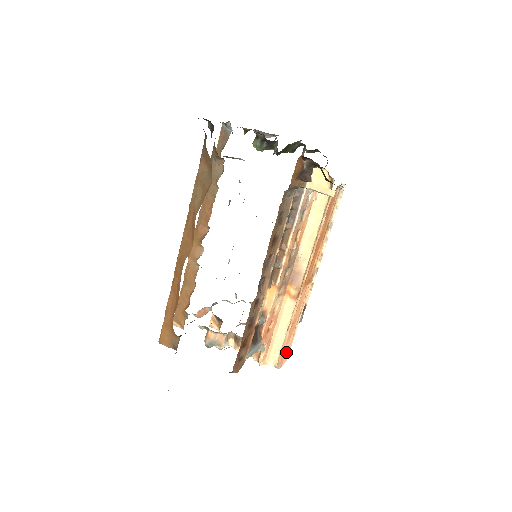
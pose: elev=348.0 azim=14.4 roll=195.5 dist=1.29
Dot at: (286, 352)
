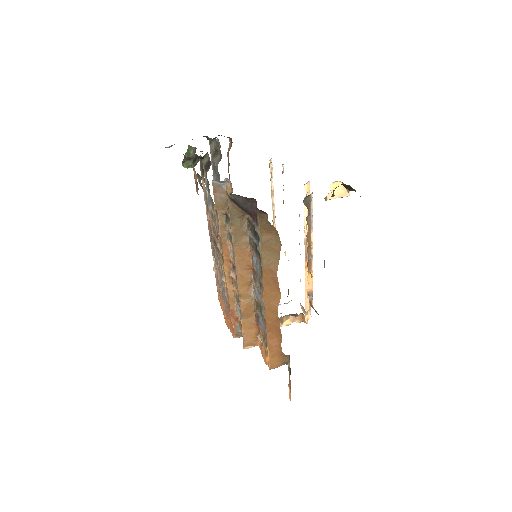
Dot at: occluded
